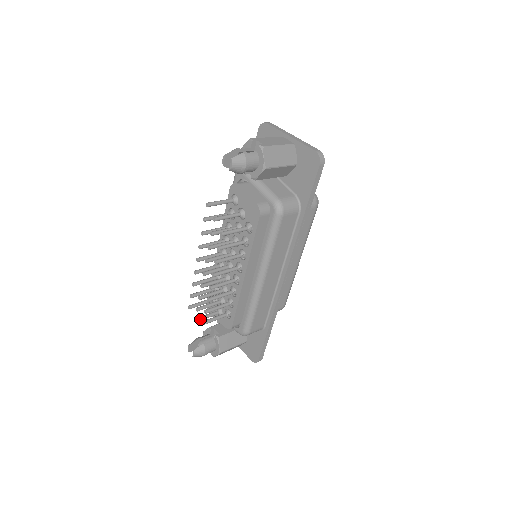
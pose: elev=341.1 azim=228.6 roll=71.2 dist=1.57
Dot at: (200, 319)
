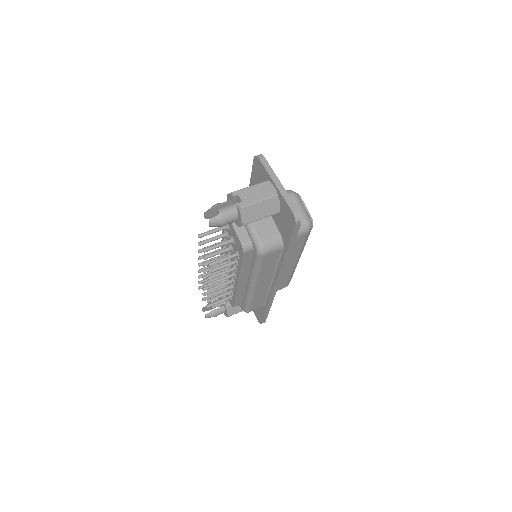
Dot at: (207, 299)
